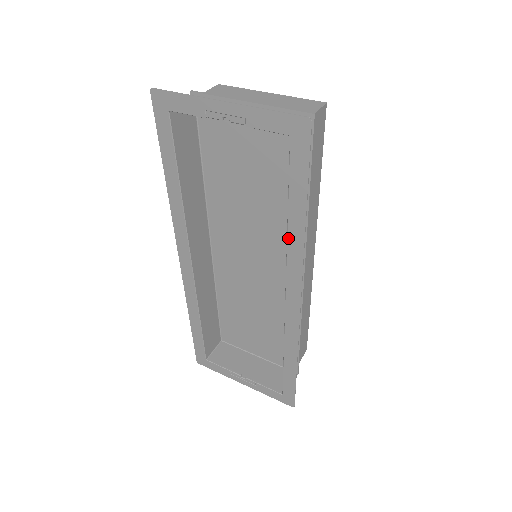
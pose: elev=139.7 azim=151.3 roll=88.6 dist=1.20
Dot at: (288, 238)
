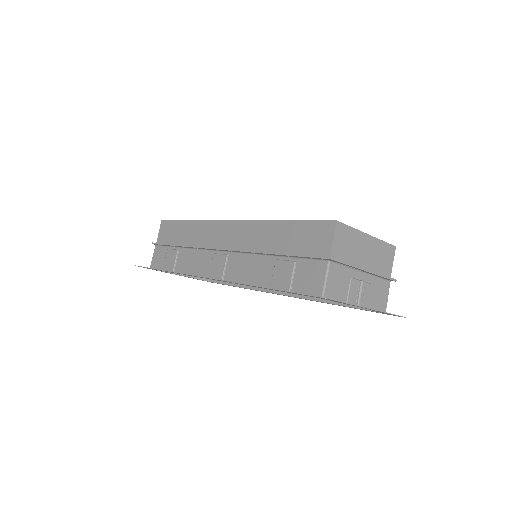
Dot at: occluded
